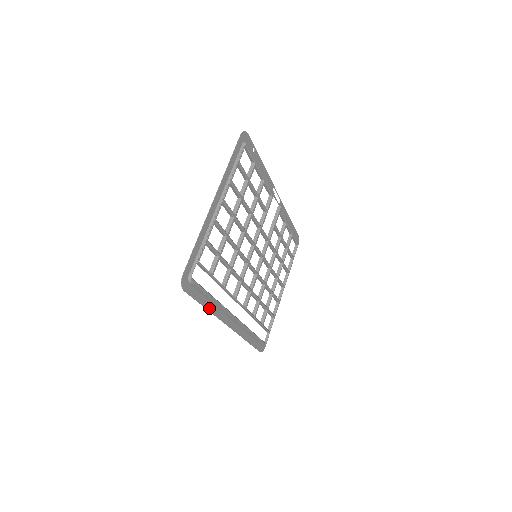
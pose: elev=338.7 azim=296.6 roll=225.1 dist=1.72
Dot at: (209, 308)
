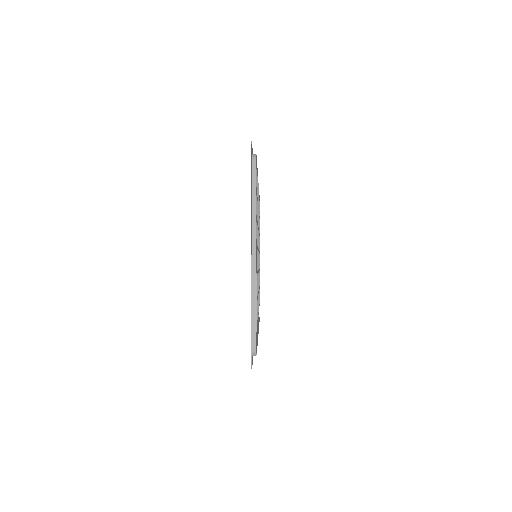
Dot at: occluded
